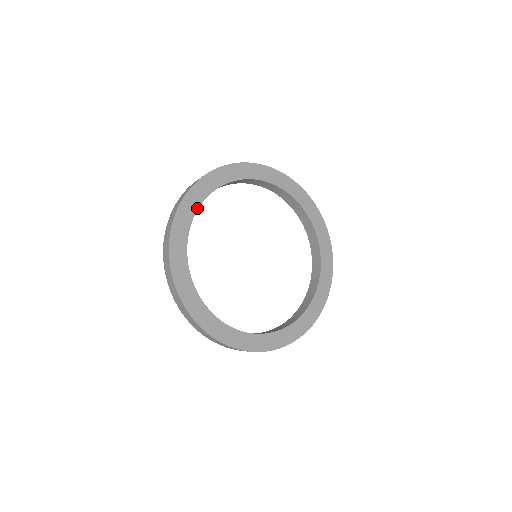
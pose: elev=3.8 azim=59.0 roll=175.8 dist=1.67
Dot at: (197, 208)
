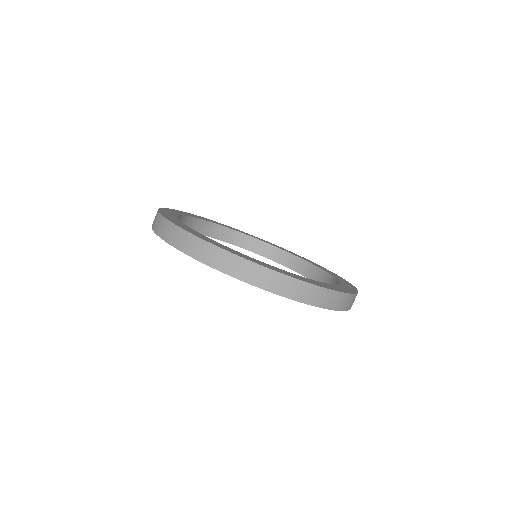
Dot at: (176, 217)
